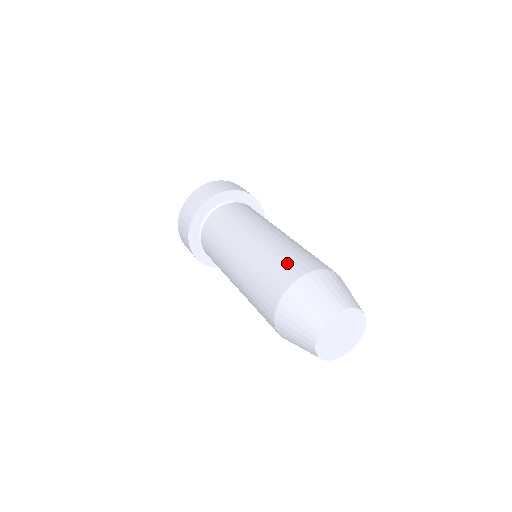
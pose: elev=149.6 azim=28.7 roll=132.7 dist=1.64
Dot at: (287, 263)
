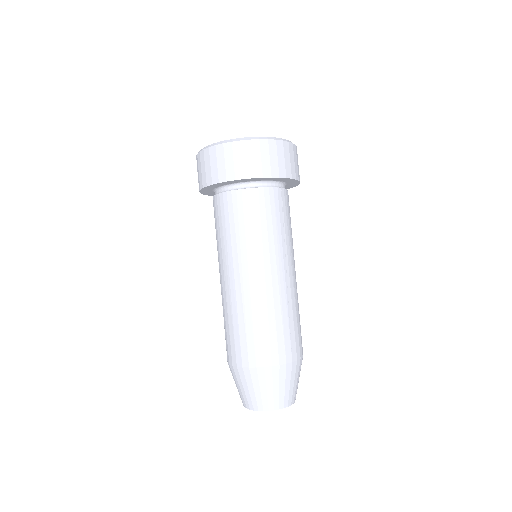
Dot at: (228, 340)
